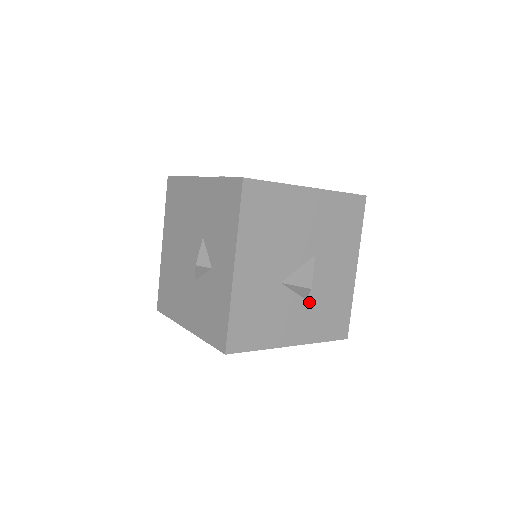
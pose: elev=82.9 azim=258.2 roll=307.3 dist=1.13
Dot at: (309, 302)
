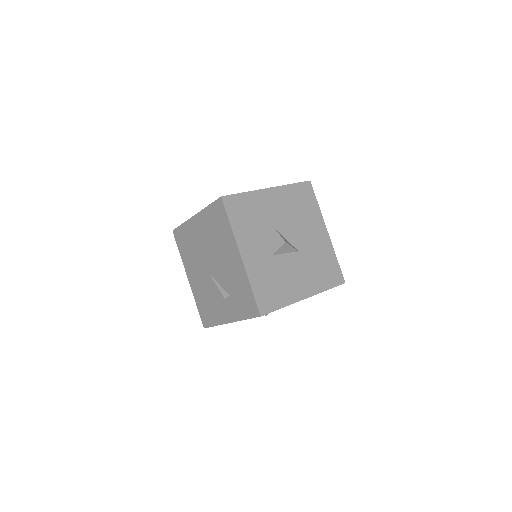
Dot at: (272, 259)
